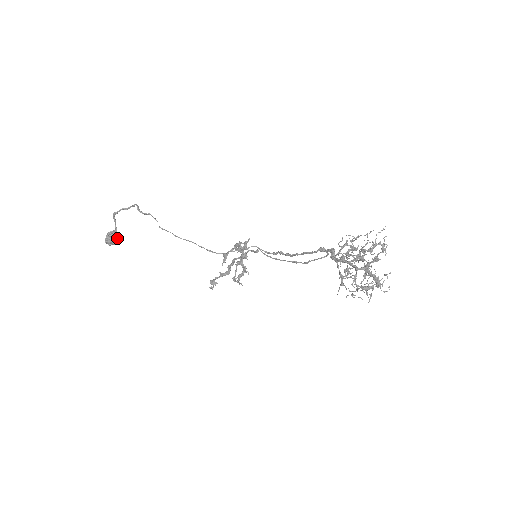
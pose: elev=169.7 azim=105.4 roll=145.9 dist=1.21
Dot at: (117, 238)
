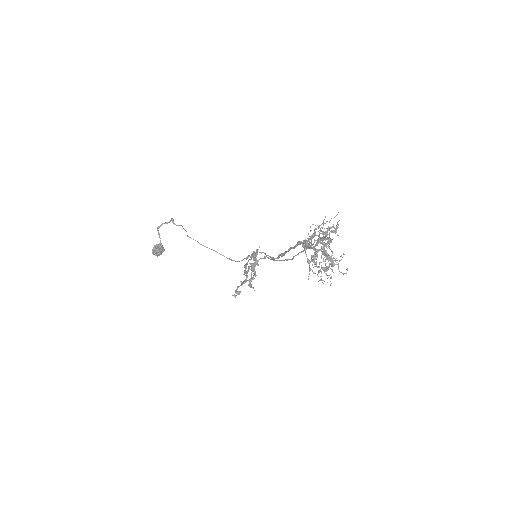
Dot at: (161, 250)
